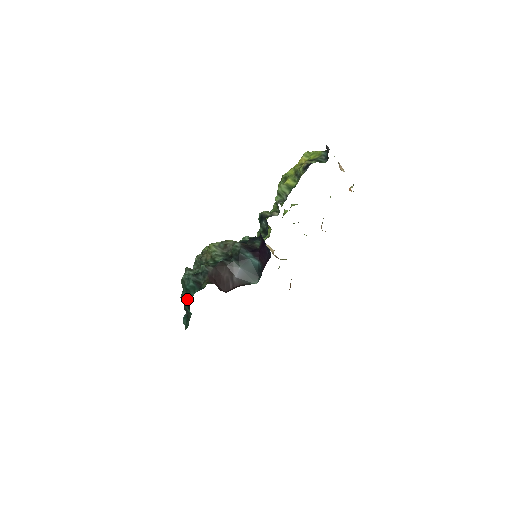
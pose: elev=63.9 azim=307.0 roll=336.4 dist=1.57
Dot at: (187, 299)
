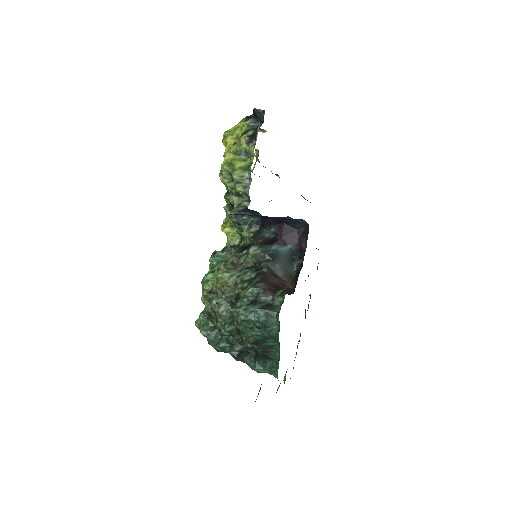
Dot at: (270, 331)
